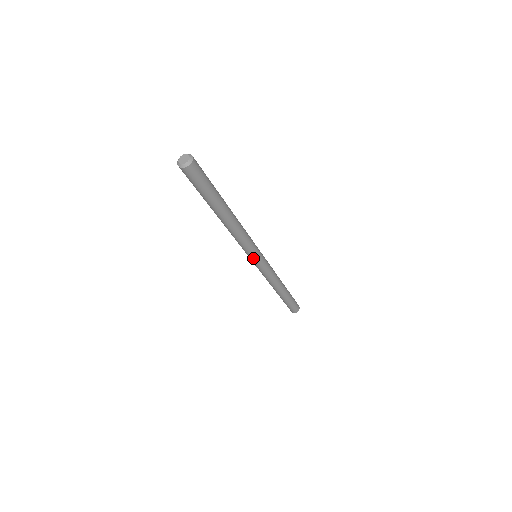
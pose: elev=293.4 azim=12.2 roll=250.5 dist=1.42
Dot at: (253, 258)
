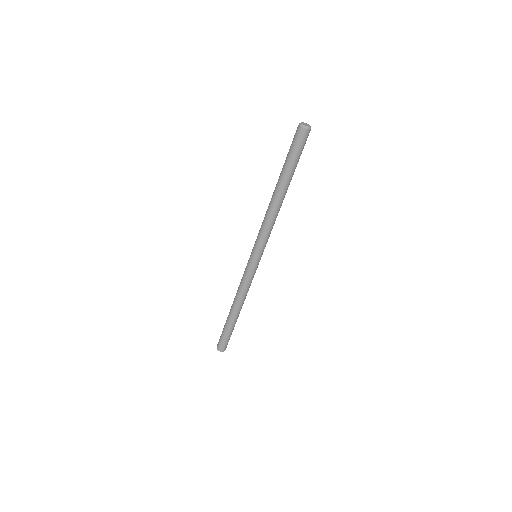
Dot at: (257, 253)
